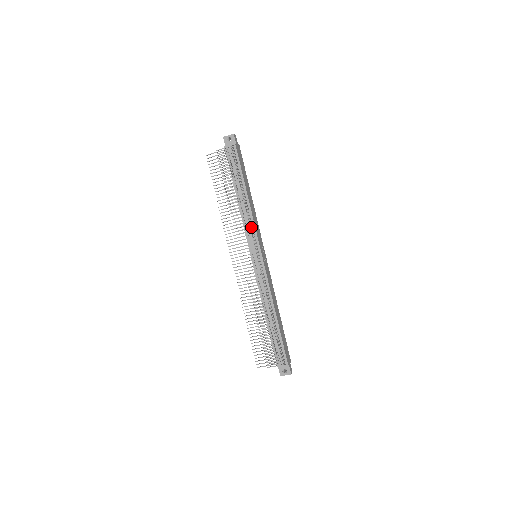
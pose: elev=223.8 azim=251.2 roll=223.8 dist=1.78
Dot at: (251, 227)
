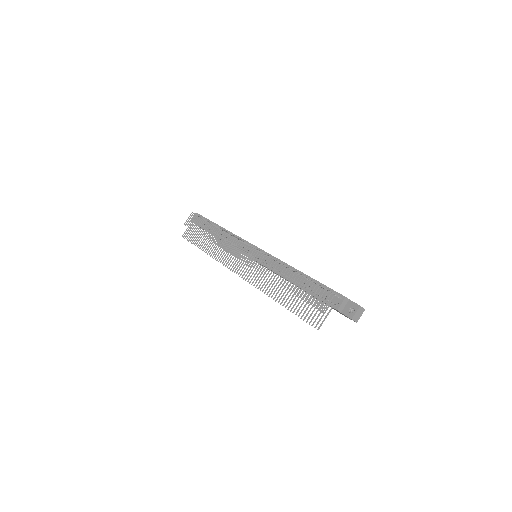
Dot at: (234, 236)
